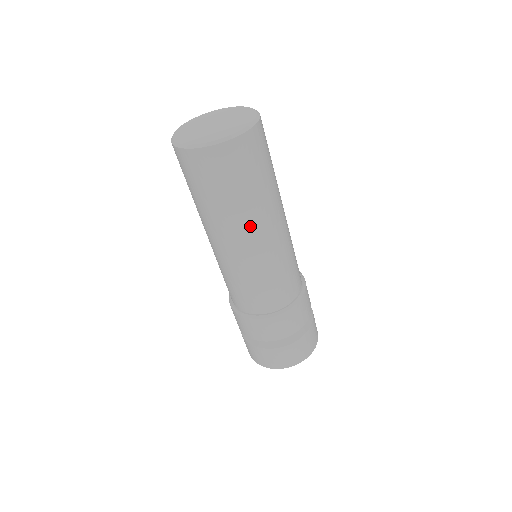
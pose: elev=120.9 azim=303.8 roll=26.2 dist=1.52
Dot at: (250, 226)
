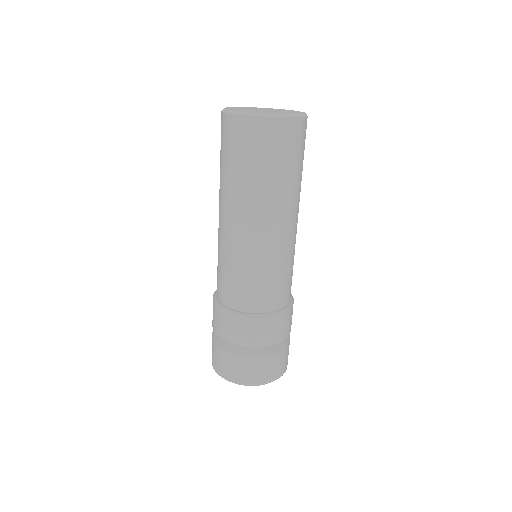
Dot at: (261, 210)
